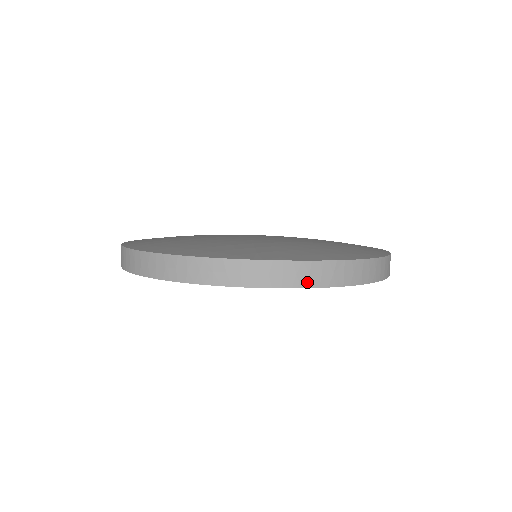
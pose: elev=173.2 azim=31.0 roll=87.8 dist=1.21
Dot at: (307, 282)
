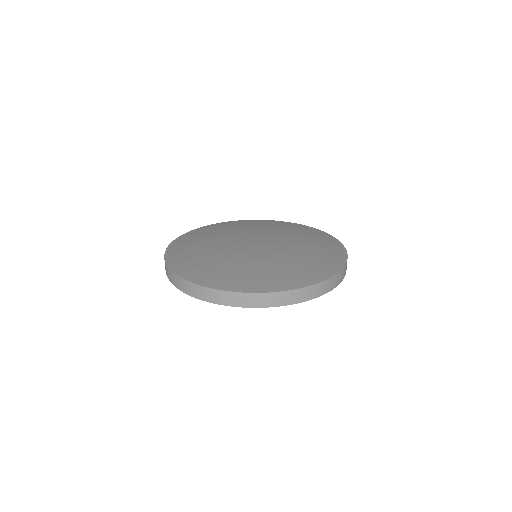
Dot at: occluded
